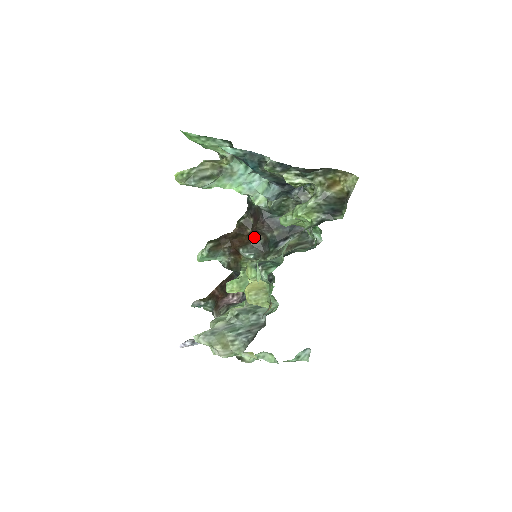
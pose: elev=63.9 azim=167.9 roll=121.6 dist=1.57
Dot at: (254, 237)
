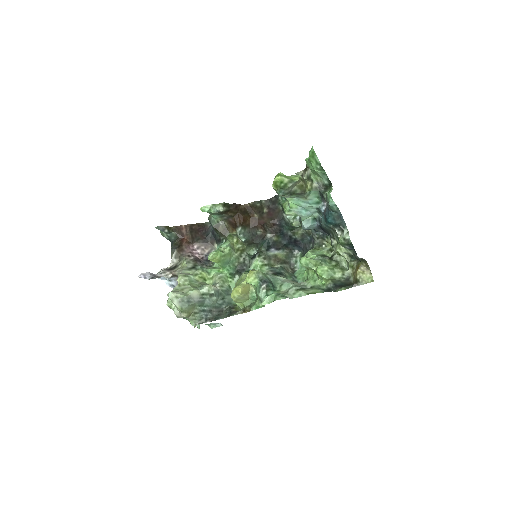
Dot at: (257, 226)
